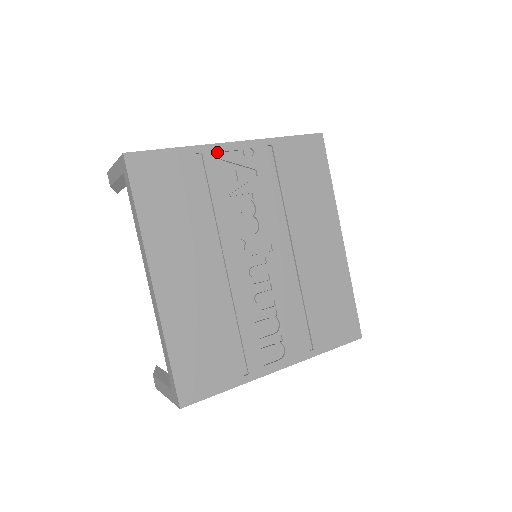
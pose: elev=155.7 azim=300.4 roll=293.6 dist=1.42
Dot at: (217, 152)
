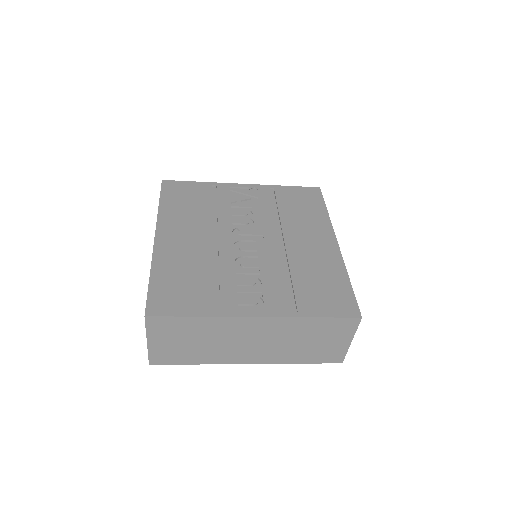
Dot at: (228, 187)
